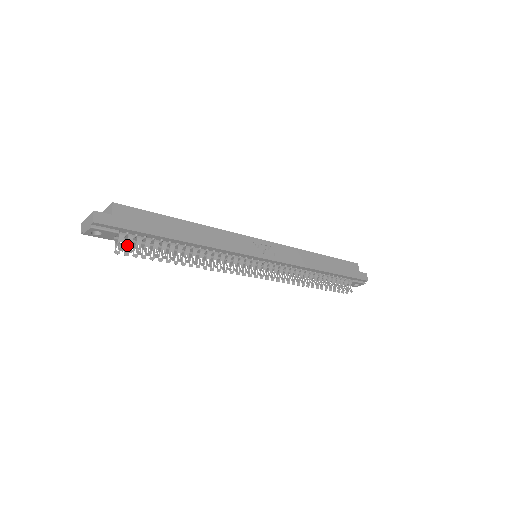
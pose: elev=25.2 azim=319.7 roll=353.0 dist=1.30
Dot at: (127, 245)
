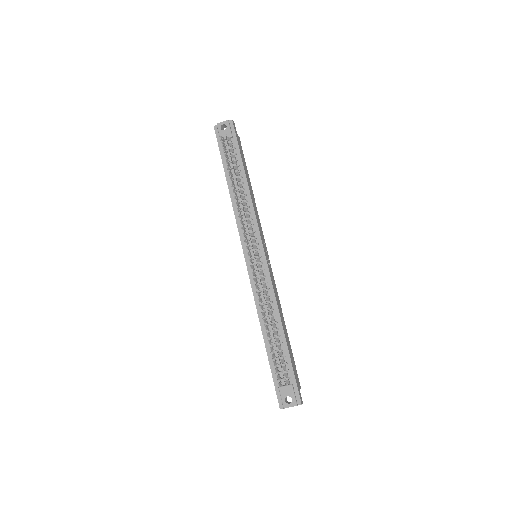
Dot at: (228, 143)
